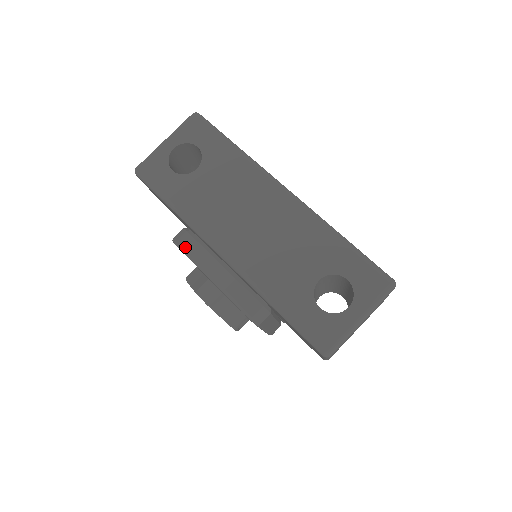
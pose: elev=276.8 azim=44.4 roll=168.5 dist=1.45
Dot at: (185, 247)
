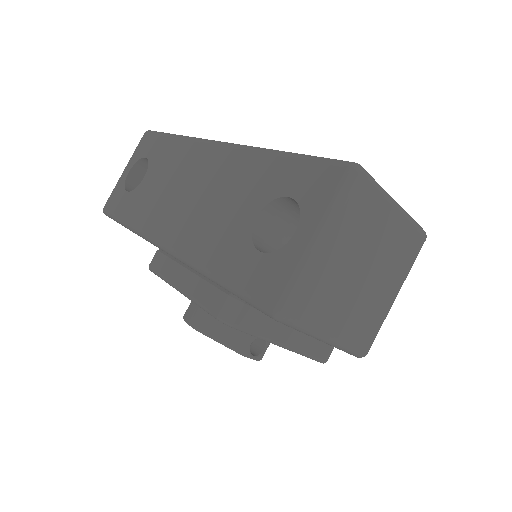
Dot at: (156, 267)
